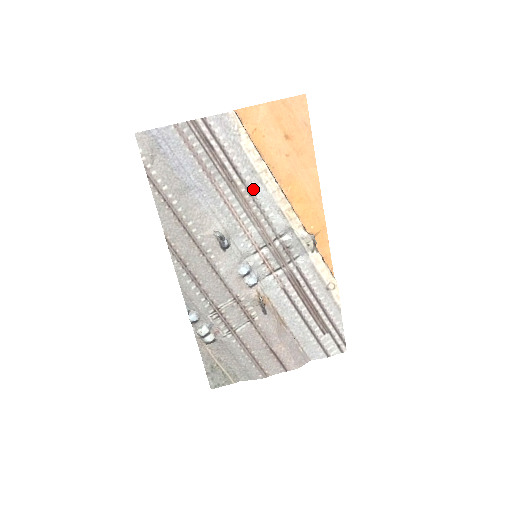
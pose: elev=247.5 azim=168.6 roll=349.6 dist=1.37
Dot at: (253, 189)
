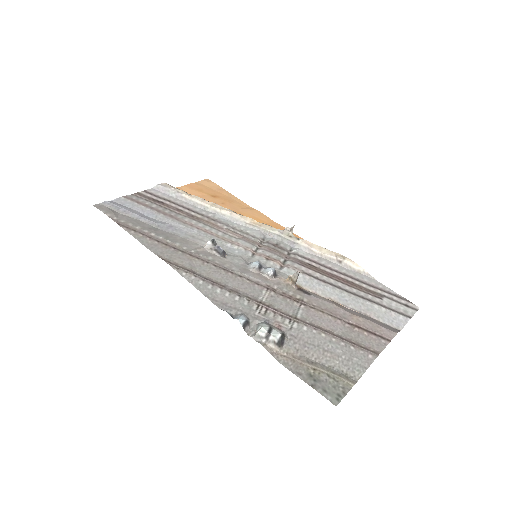
Dot at: (214, 217)
